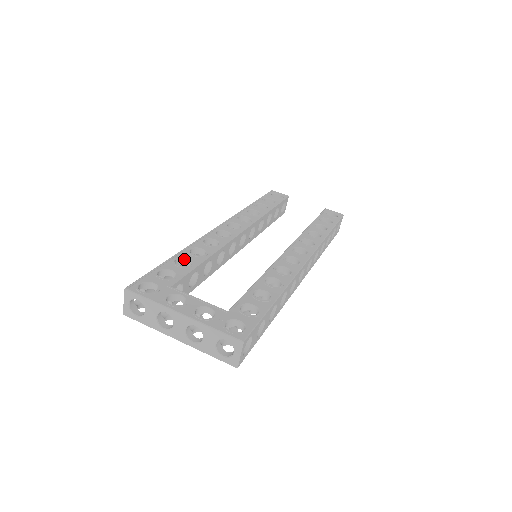
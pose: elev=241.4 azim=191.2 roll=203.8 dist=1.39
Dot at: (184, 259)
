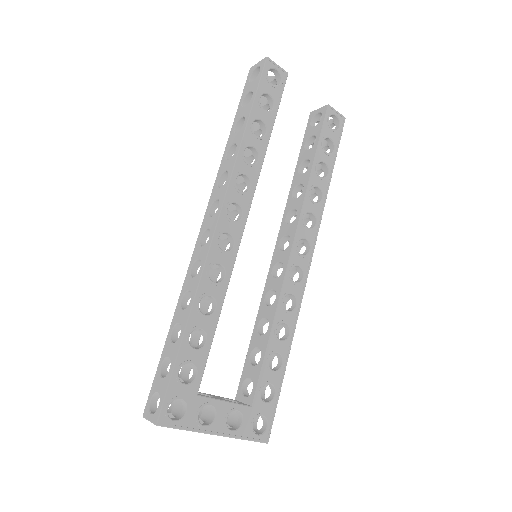
Dot at: occluded
